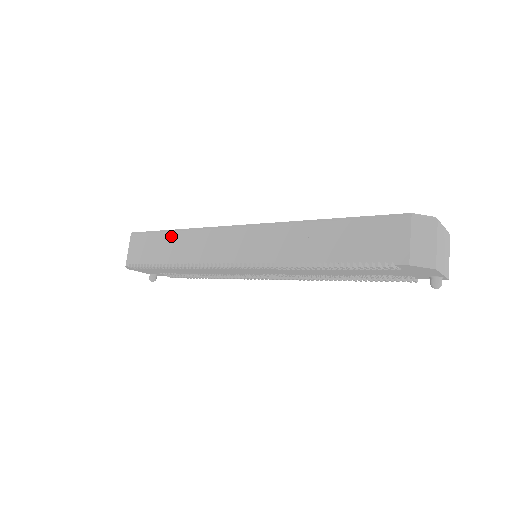
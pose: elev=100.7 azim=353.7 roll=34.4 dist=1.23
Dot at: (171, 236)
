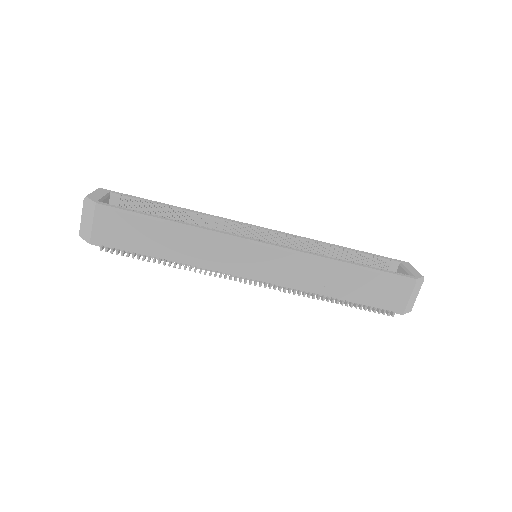
Dot at: (167, 228)
